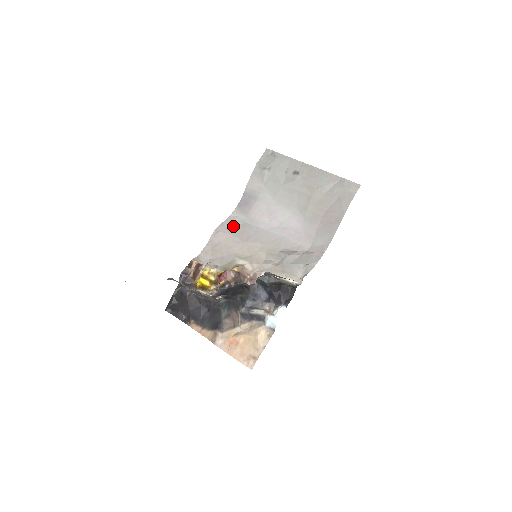
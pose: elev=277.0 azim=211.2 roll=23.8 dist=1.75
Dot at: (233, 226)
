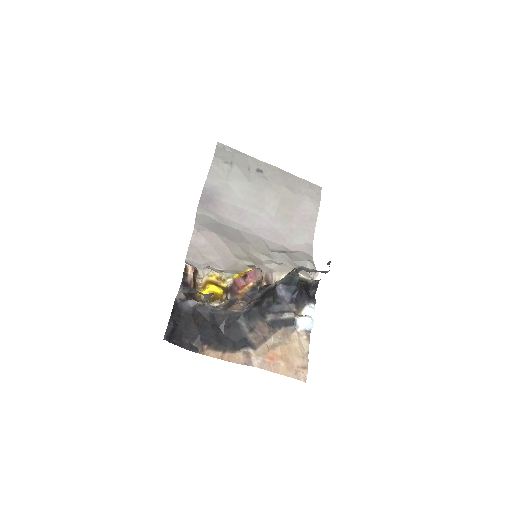
Dot at: (210, 225)
